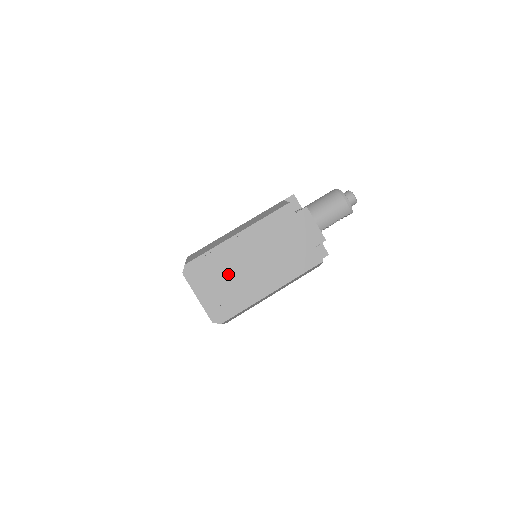
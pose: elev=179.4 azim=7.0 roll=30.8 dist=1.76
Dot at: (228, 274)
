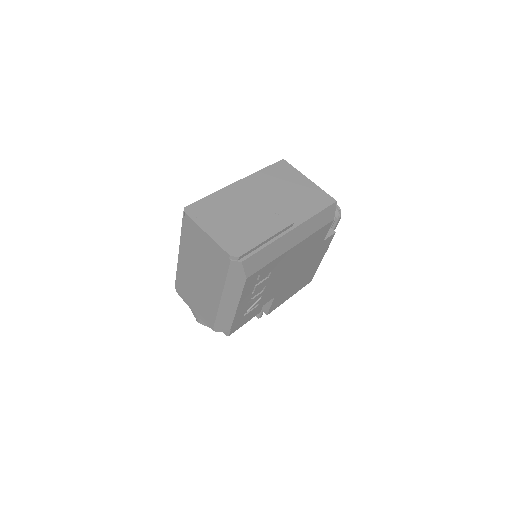
Dot at: (238, 211)
